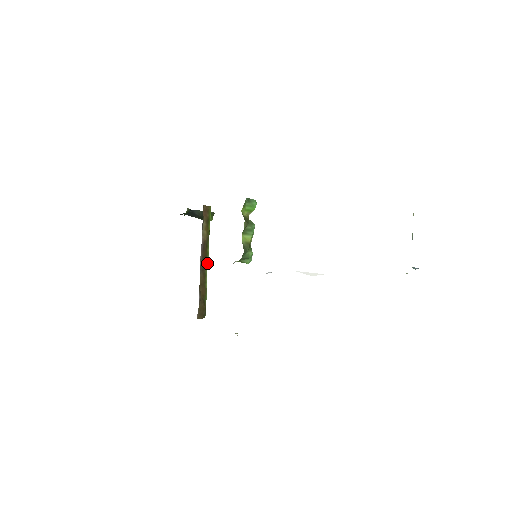
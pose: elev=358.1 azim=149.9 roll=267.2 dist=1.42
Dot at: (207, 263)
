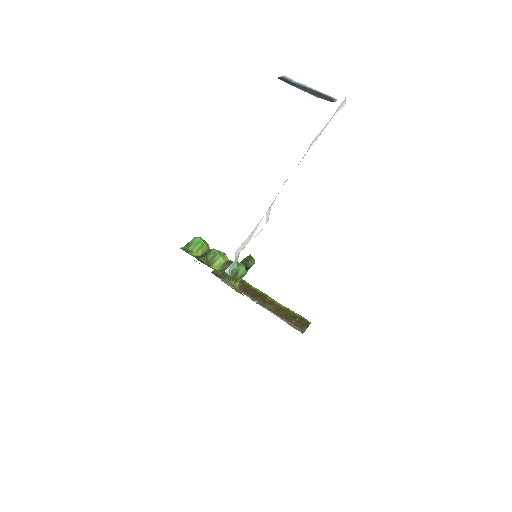
Dot at: (263, 294)
